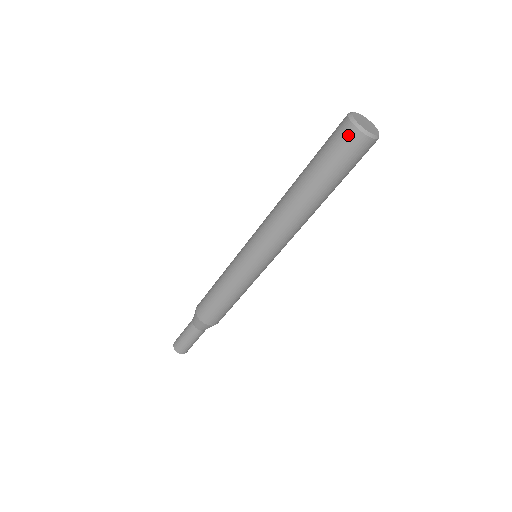
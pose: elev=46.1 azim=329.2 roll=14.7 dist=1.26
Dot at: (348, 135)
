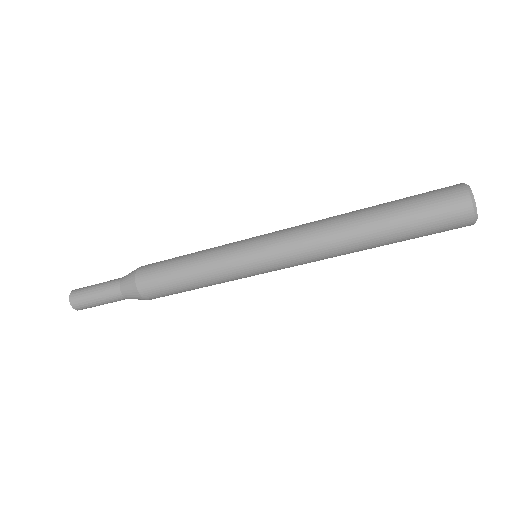
Dot at: (454, 189)
